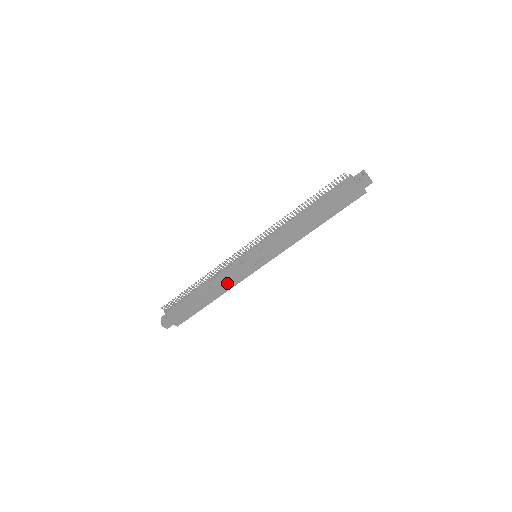
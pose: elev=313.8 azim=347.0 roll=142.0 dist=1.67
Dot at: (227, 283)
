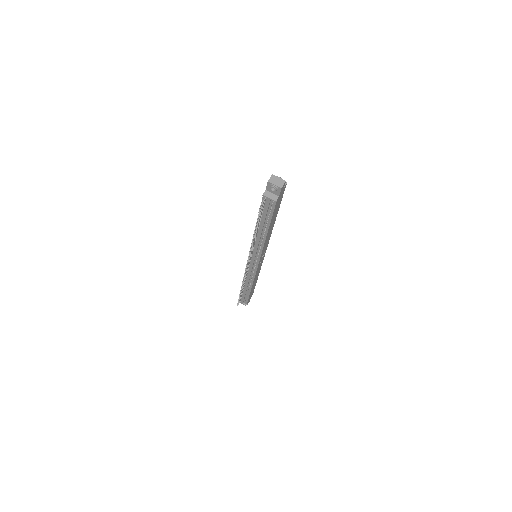
Dot at: (257, 274)
